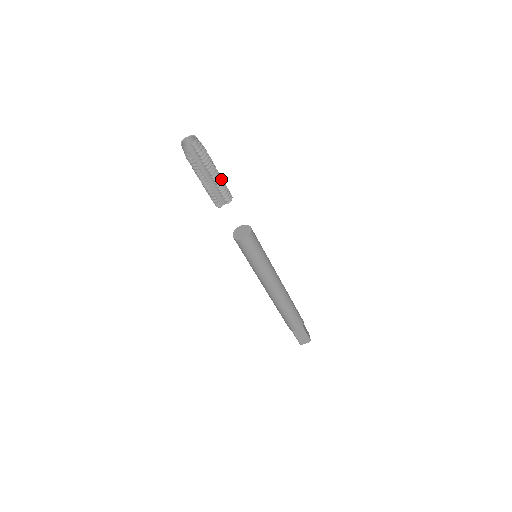
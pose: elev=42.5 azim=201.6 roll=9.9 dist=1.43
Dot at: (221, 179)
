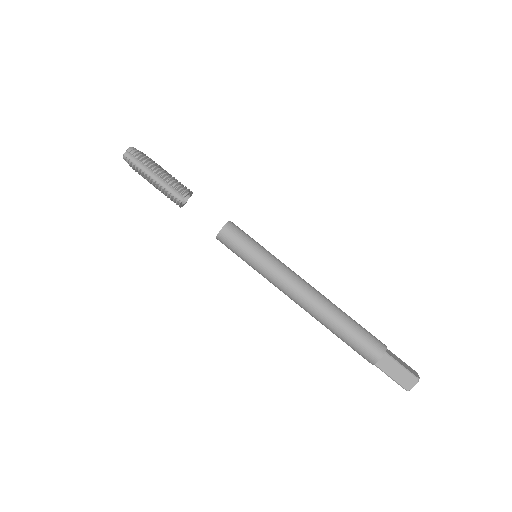
Dot at: (172, 177)
